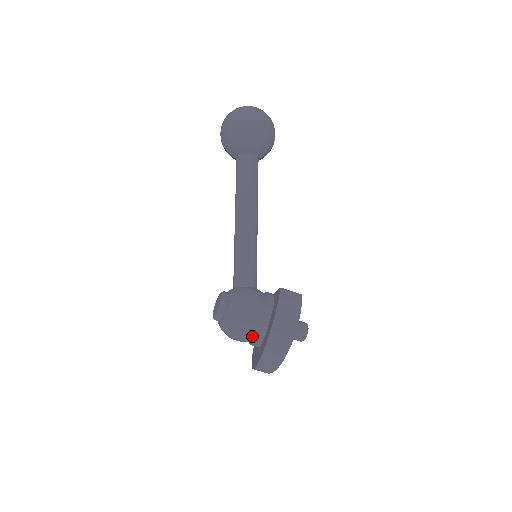
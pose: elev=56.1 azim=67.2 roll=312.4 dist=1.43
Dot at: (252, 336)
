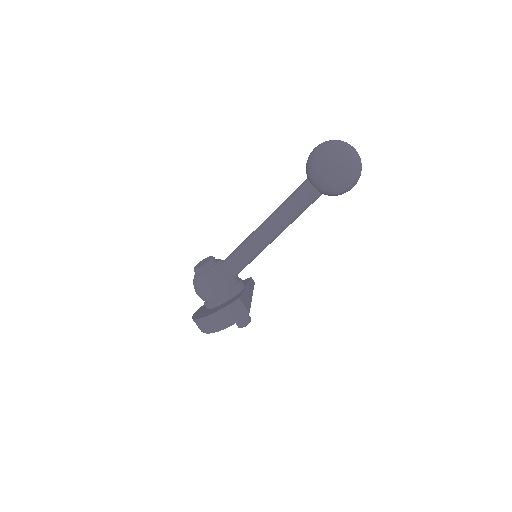
Dot at: occluded
